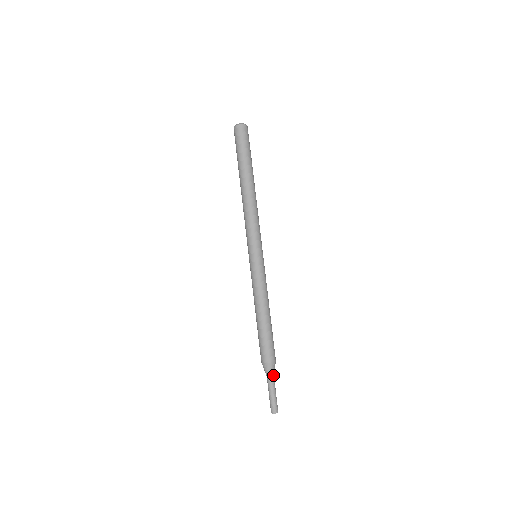
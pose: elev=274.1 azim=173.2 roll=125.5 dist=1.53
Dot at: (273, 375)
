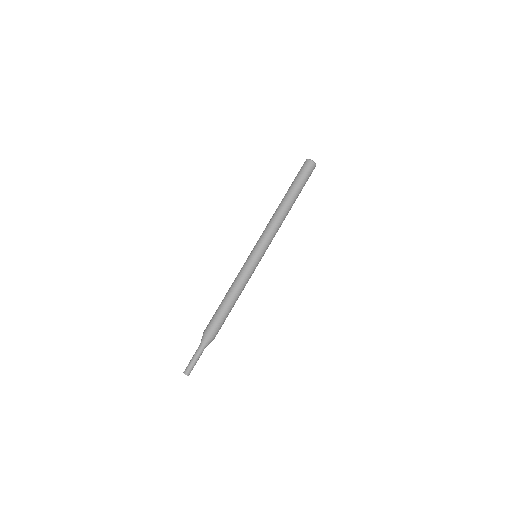
Dot at: (204, 346)
